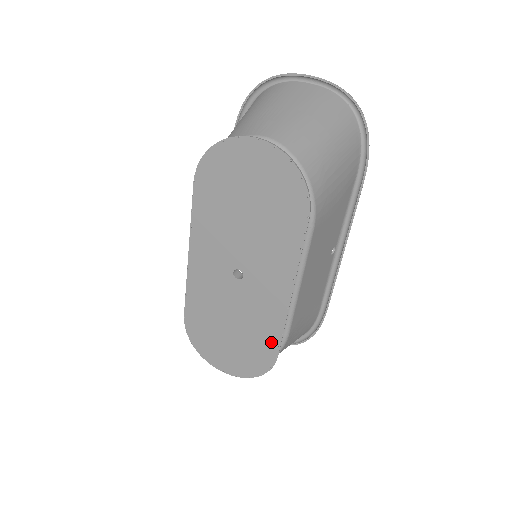
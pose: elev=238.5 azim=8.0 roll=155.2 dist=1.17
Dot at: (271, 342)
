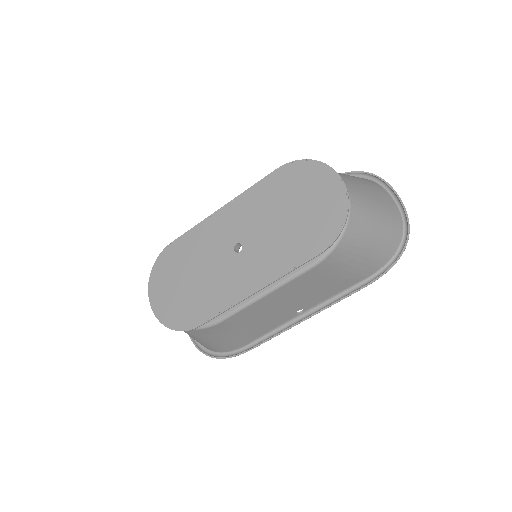
Dot at: (207, 312)
